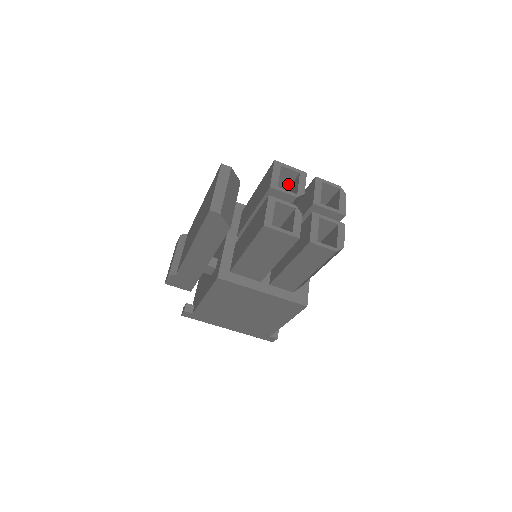
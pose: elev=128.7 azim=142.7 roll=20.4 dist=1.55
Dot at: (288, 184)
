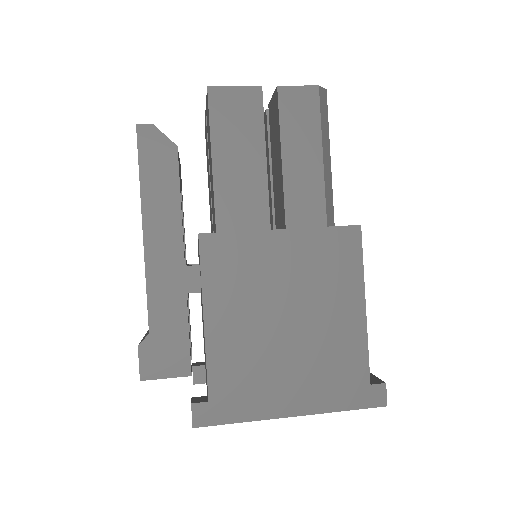
Dot at: occluded
